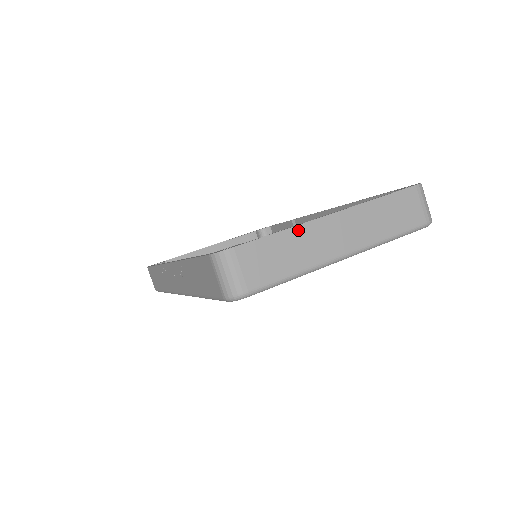
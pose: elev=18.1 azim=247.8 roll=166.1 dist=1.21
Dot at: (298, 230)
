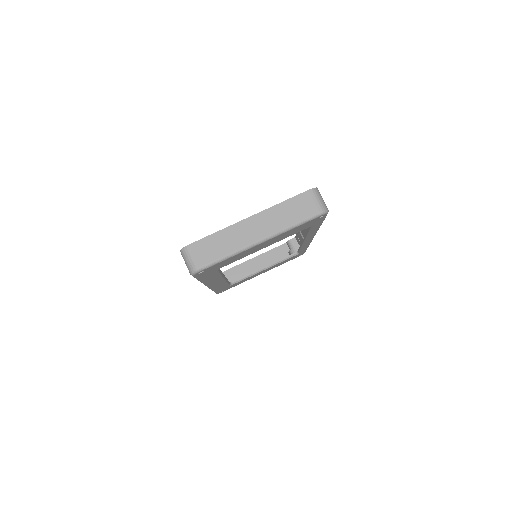
Dot at: (227, 230)
